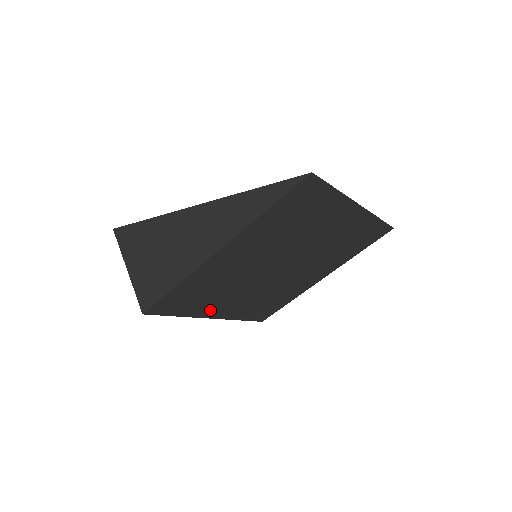
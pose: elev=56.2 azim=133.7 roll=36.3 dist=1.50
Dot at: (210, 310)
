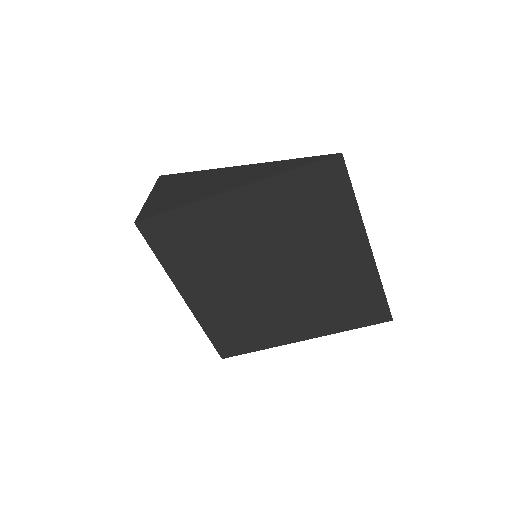
Dot at: (187, 281)
